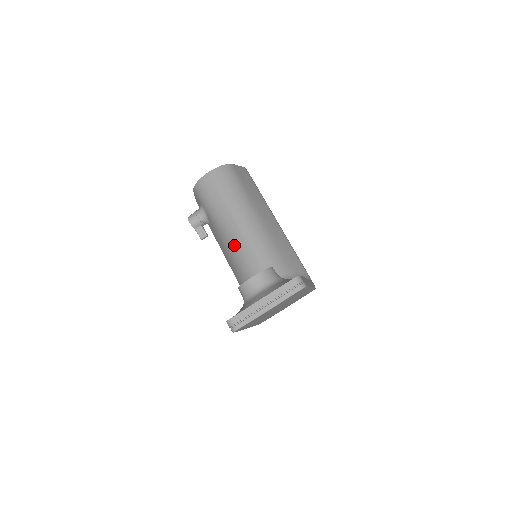
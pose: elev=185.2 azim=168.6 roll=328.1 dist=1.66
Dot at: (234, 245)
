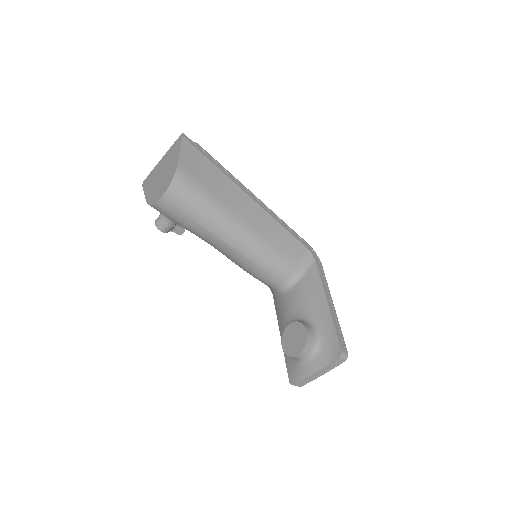
Dot at: (232, 258)
